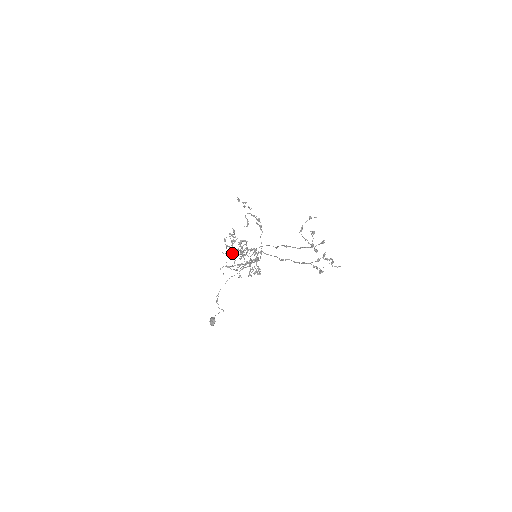
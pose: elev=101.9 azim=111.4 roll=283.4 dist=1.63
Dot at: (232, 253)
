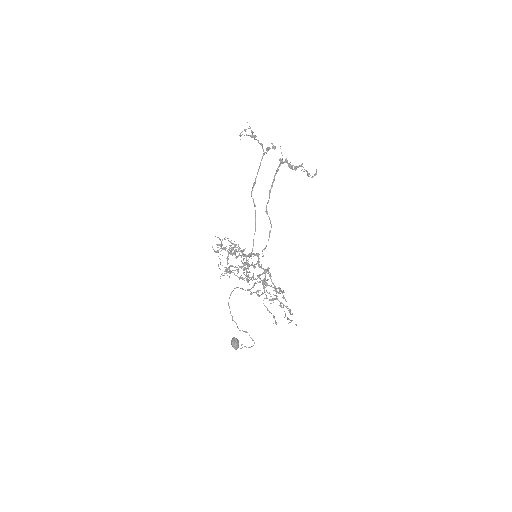
Dot at: (230, 266)
